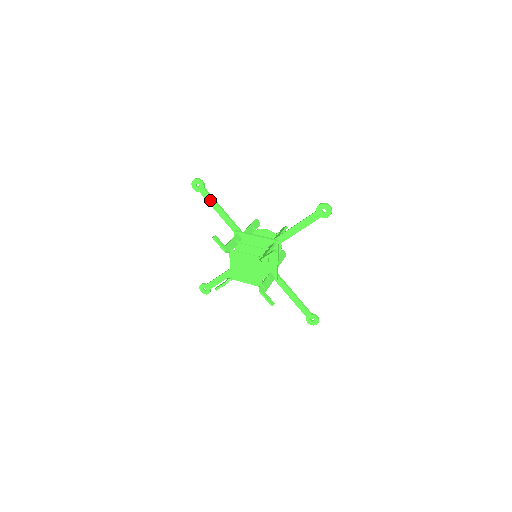
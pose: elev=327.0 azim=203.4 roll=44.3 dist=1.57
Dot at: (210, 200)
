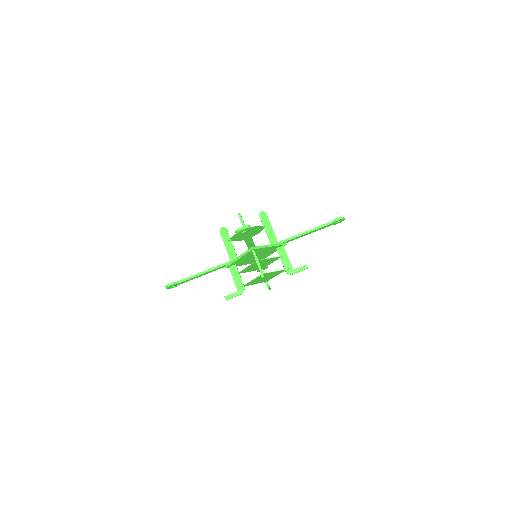
Dot at: (247, 237)
